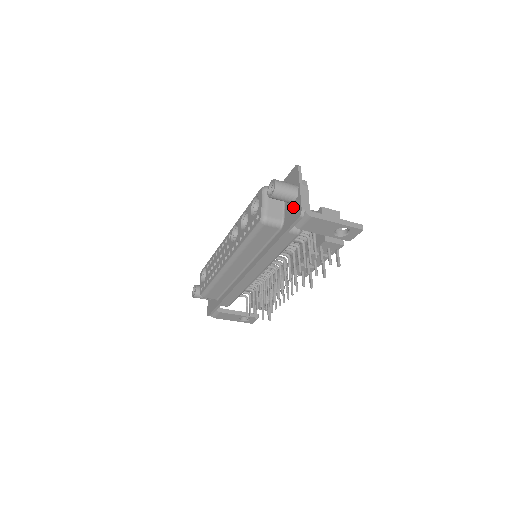
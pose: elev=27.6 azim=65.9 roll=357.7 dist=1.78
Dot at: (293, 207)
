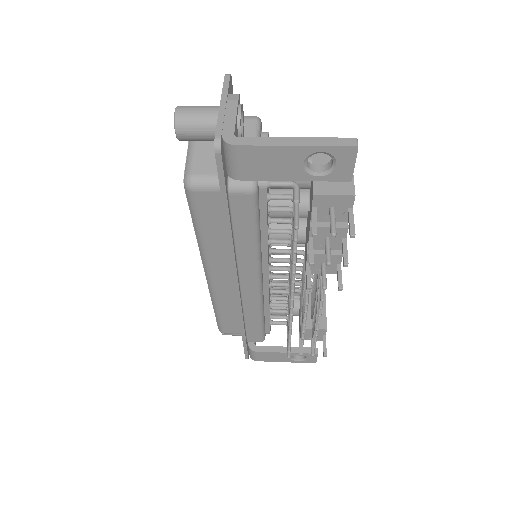
Dot at: occluded
